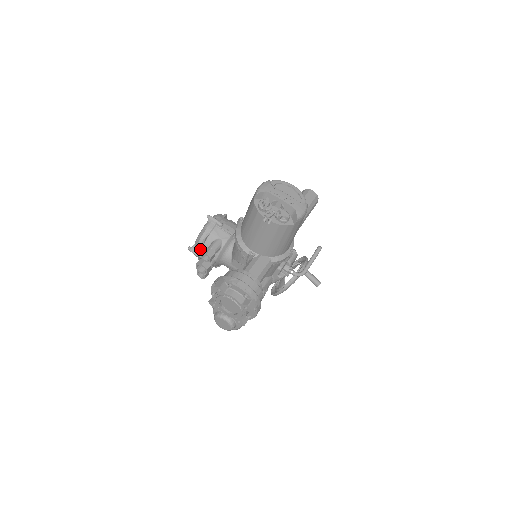
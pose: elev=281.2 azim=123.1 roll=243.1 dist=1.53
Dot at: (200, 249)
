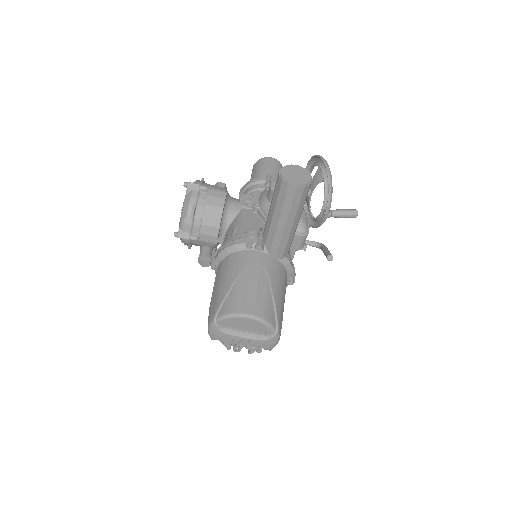
Dot at: occluded
